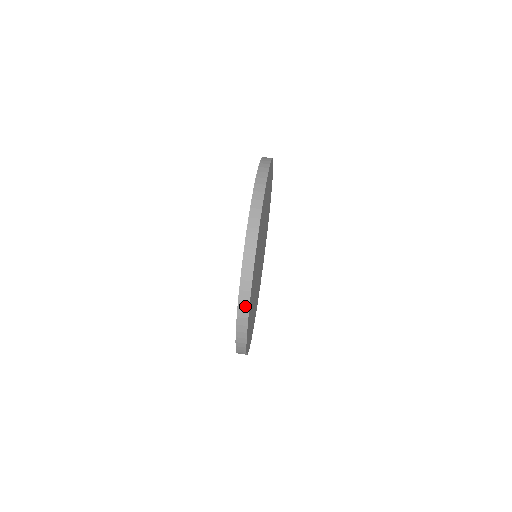
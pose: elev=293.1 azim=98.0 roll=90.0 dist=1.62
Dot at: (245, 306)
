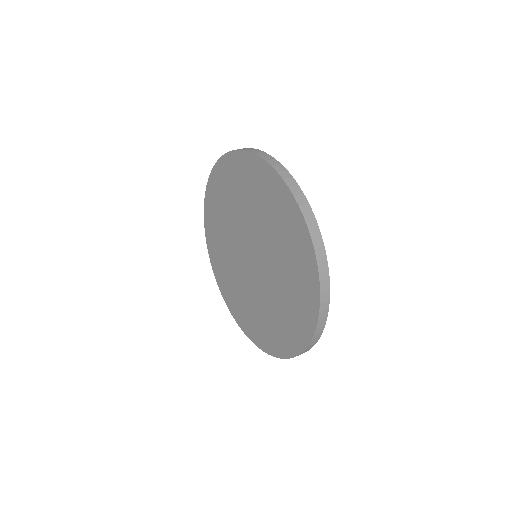
Dot at: (319, 243)
